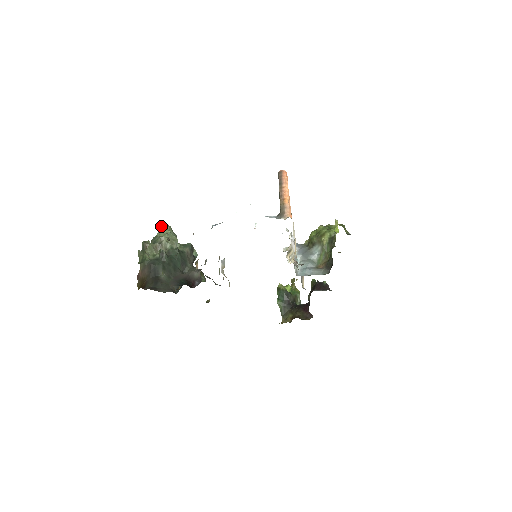
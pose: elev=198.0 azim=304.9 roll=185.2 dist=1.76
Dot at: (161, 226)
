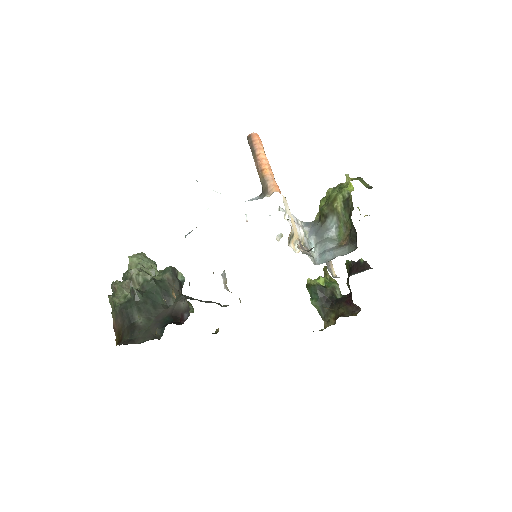
Dot at: (131, 256)
